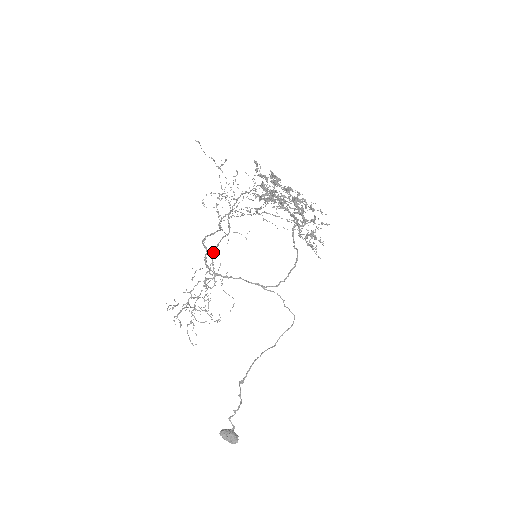
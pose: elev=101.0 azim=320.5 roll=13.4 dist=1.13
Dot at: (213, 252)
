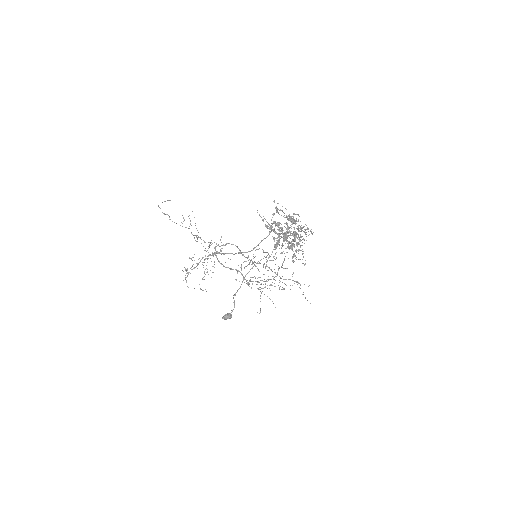
Dot at: occluded
